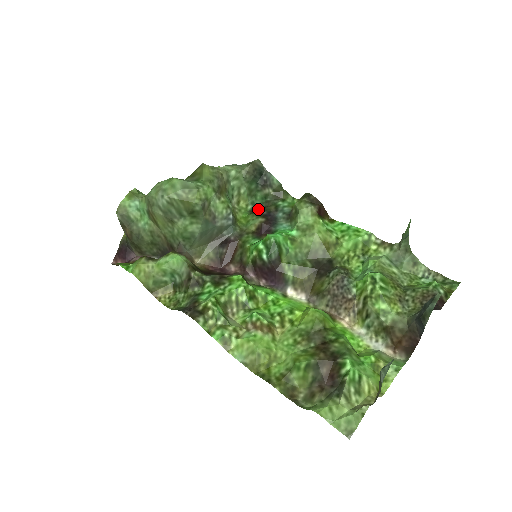
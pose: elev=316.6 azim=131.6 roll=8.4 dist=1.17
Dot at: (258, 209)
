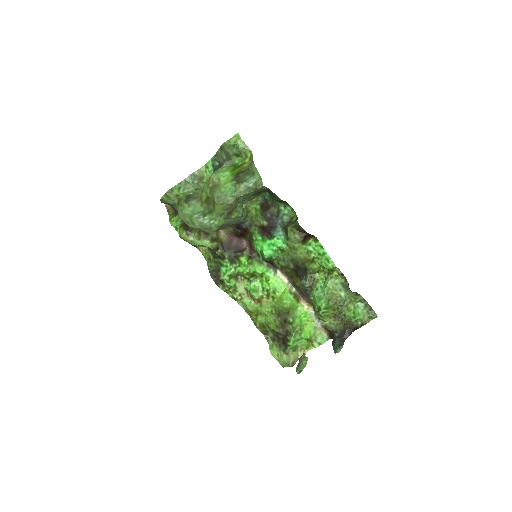
Dot at: (266, 203)
